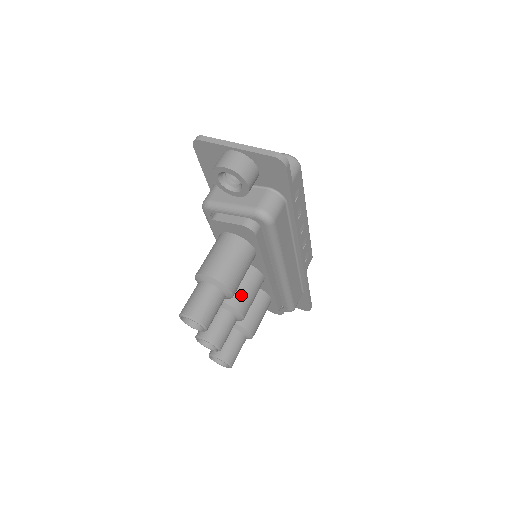
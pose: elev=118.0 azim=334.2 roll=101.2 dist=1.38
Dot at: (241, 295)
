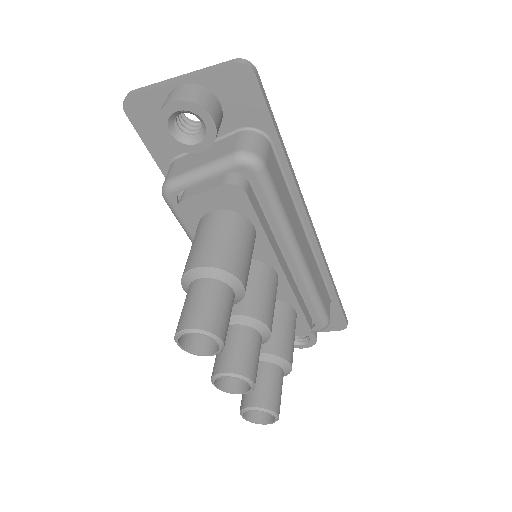
Dot at: (255, 299)
